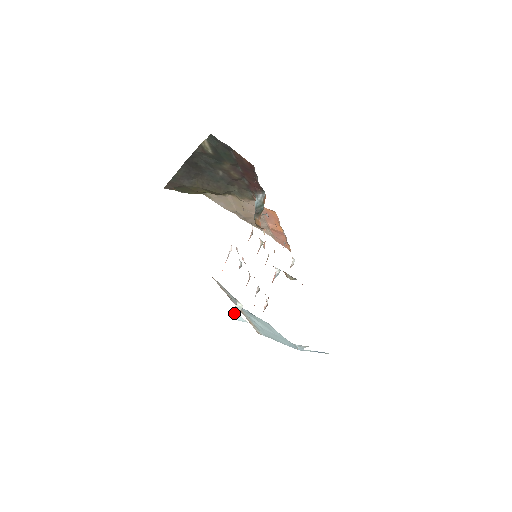
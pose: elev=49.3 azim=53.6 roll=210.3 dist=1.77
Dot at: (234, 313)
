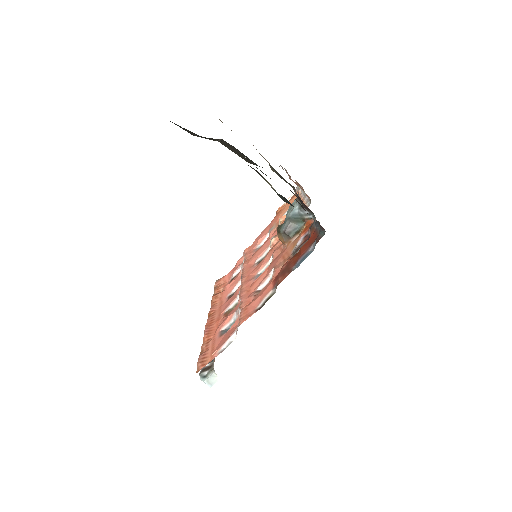
Dot at: occluded
